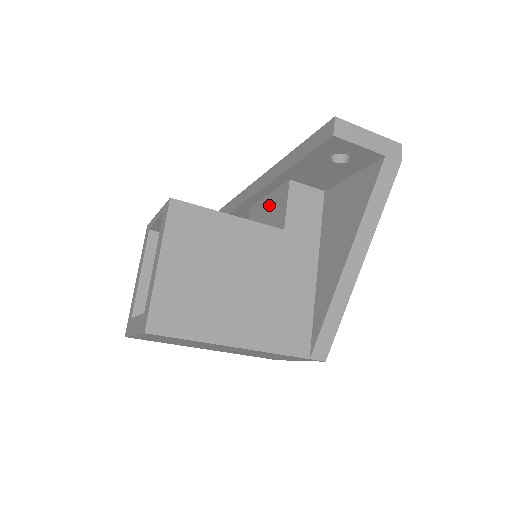
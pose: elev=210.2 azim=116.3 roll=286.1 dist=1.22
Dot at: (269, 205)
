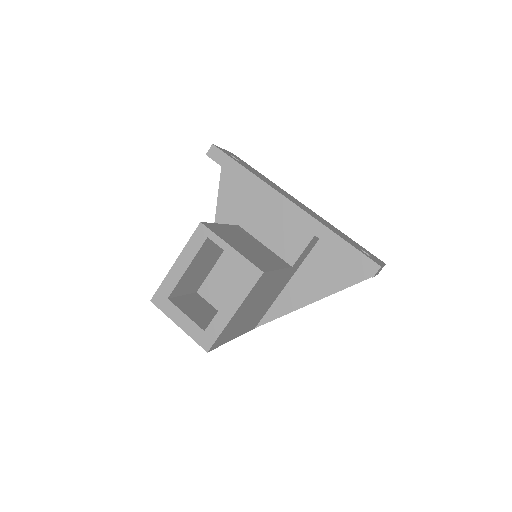
Dot at: (285, 226)
